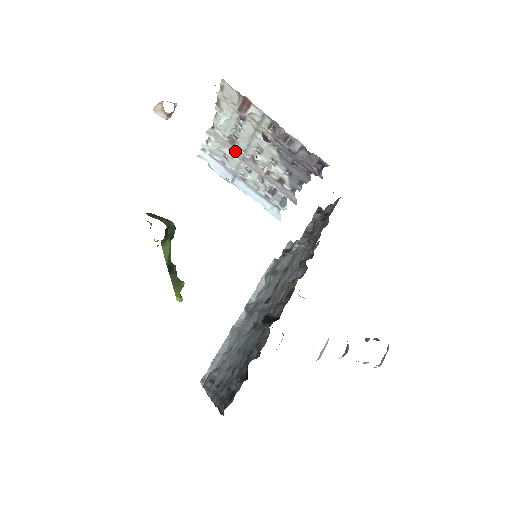
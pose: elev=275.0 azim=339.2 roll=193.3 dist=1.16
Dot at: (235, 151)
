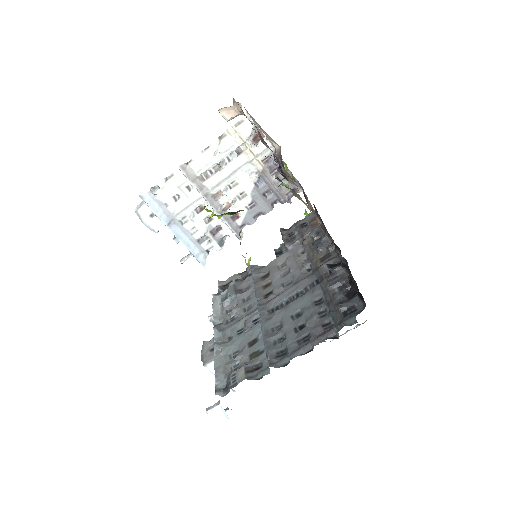
Dot at: (201, 187)
